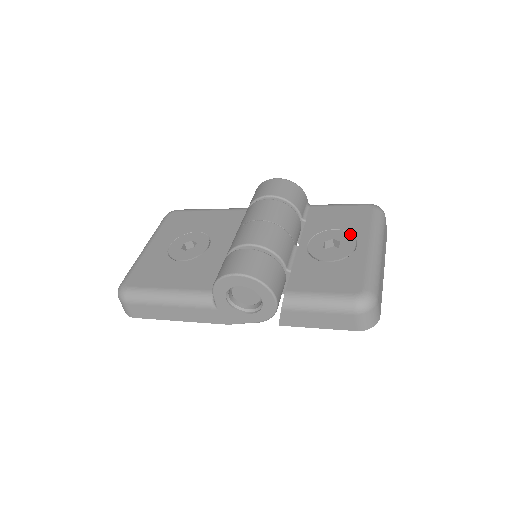
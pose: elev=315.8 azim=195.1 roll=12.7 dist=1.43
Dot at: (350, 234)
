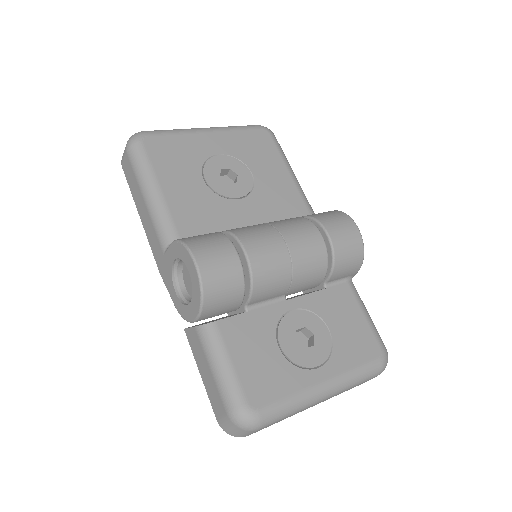
Dot at: (330, 351)
